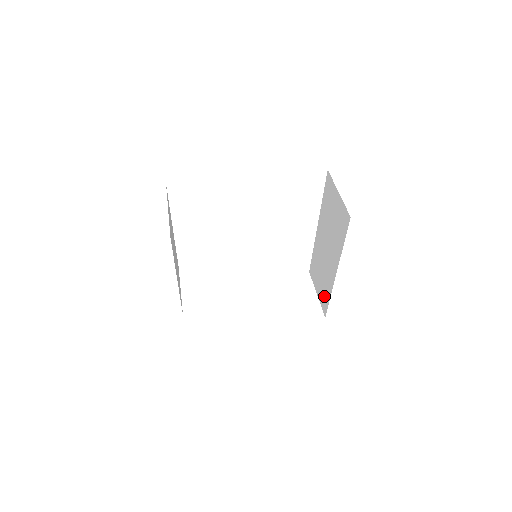
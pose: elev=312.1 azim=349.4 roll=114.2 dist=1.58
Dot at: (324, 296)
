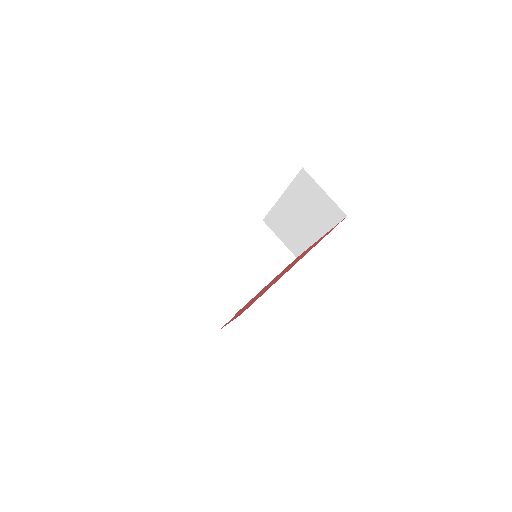
Dot at: (295, 245)
